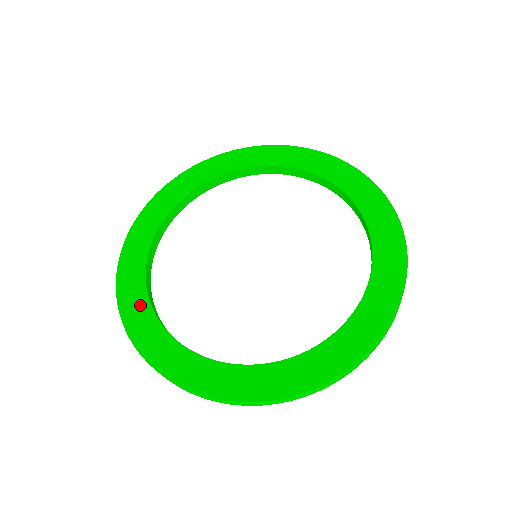
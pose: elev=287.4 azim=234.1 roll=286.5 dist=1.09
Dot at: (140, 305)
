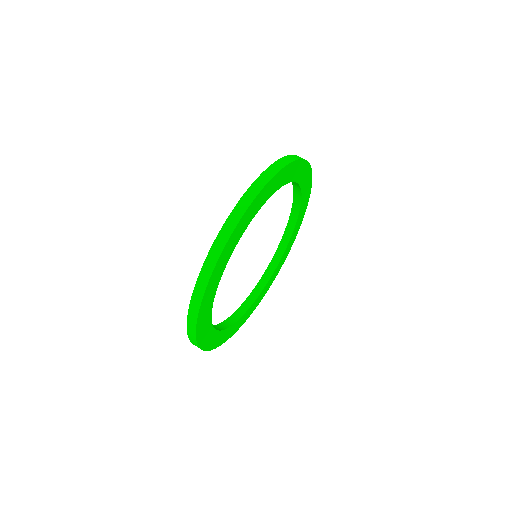
Dot at: occluded
